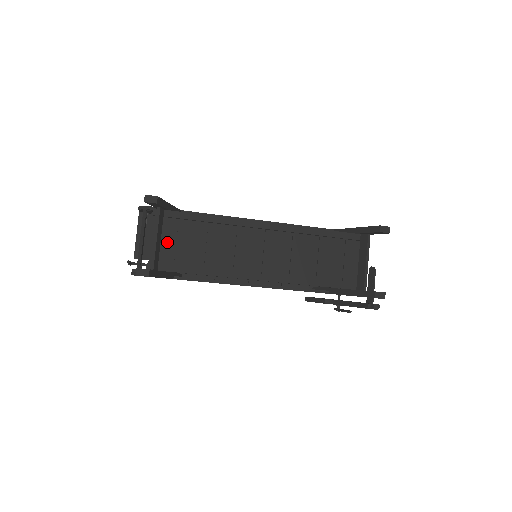
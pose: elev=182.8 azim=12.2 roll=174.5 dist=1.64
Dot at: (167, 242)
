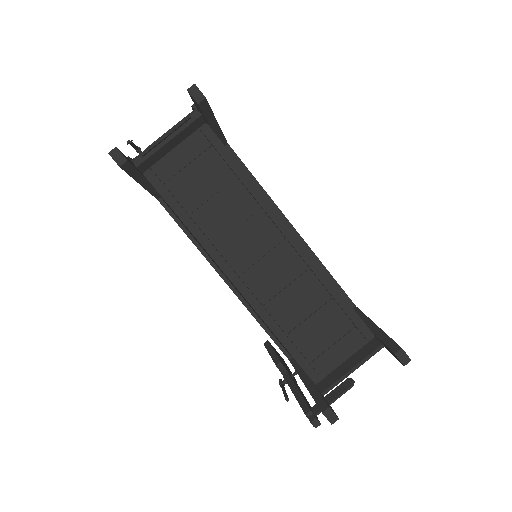
Dot at: (179, 156)
